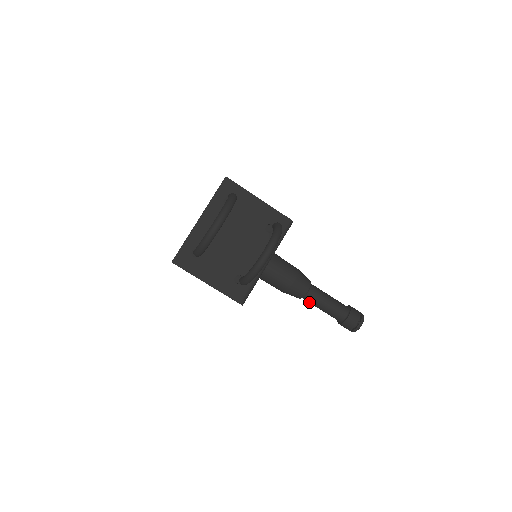
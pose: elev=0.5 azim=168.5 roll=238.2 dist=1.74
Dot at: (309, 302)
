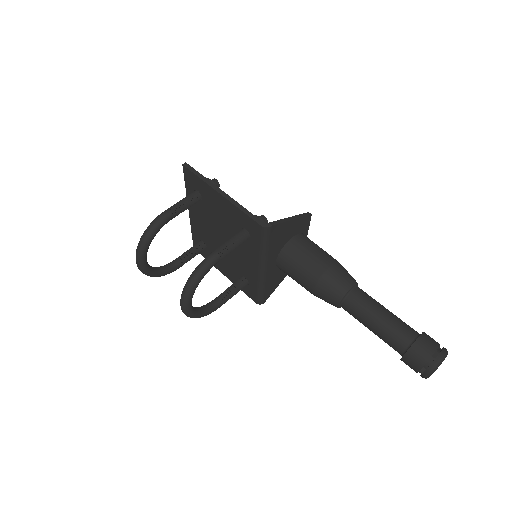
Dot at: occluded
